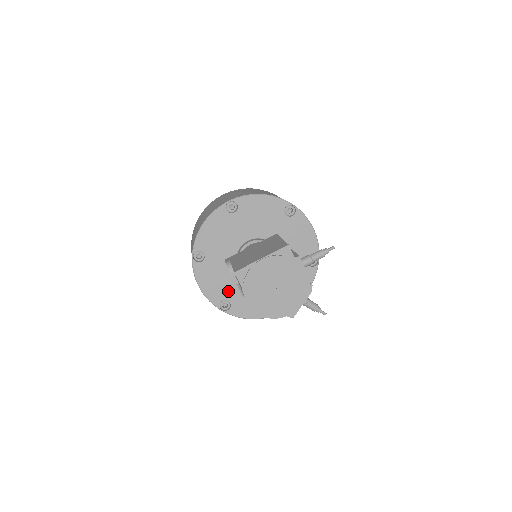
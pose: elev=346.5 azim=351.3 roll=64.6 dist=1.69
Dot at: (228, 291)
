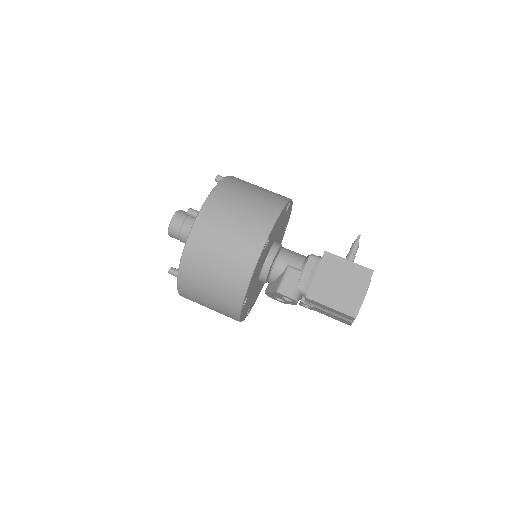
Dot at: (251, 302)
